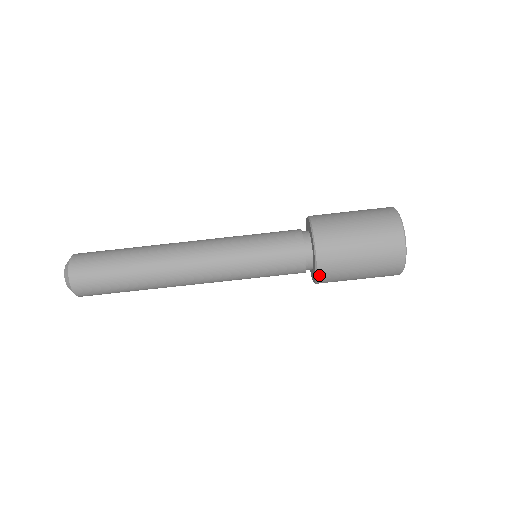
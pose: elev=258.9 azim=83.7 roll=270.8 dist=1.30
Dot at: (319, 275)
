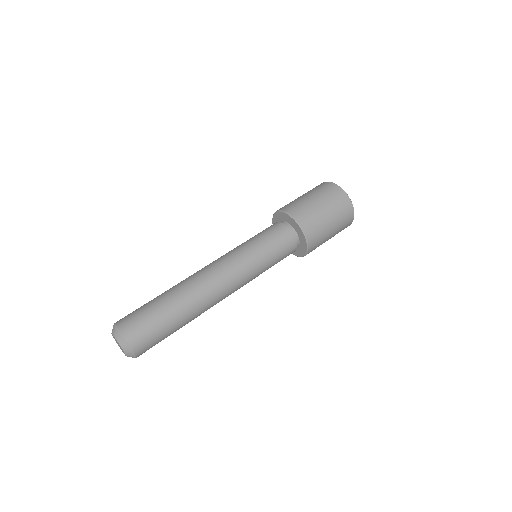
Dot at: (309, 243)
